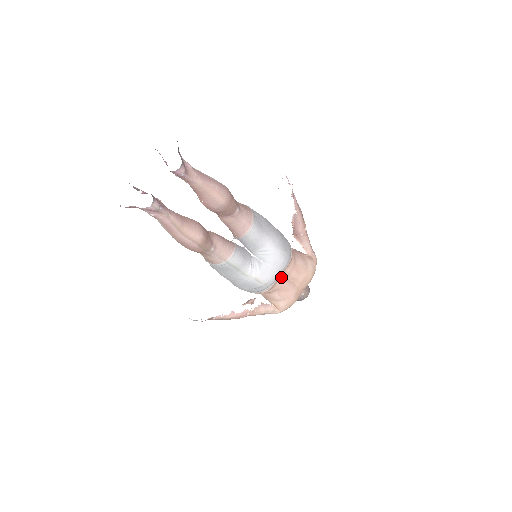
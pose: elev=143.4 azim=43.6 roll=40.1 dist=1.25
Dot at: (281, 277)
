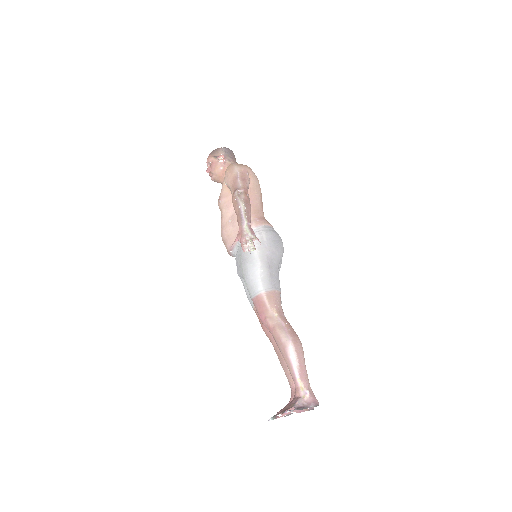
Dot at: occluded
